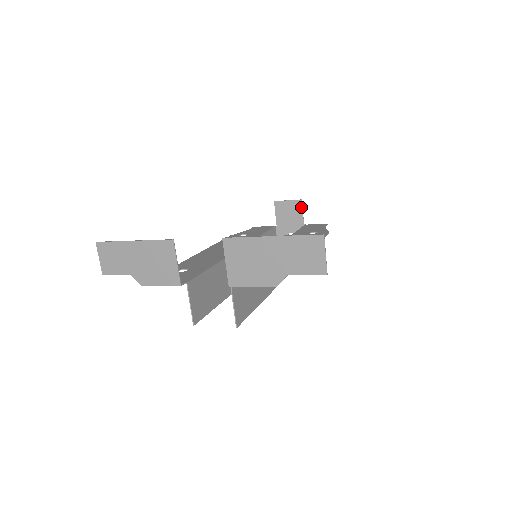
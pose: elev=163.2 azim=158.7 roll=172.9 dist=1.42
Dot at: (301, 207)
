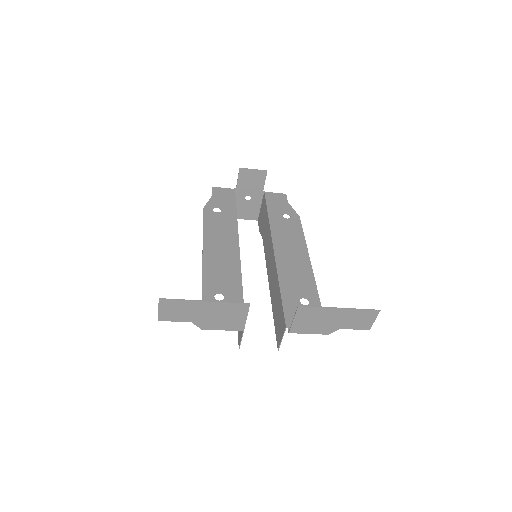
Dot at: (265, 177)
